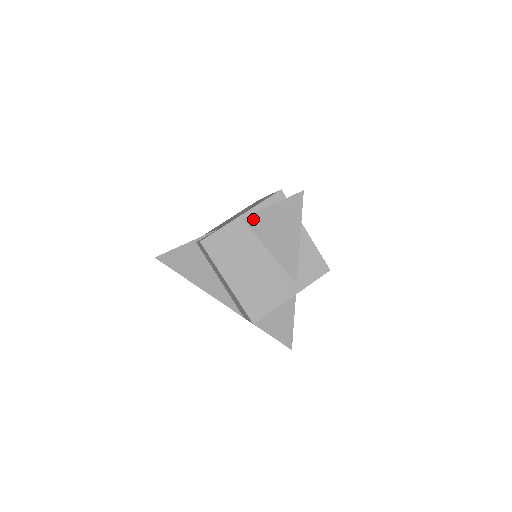
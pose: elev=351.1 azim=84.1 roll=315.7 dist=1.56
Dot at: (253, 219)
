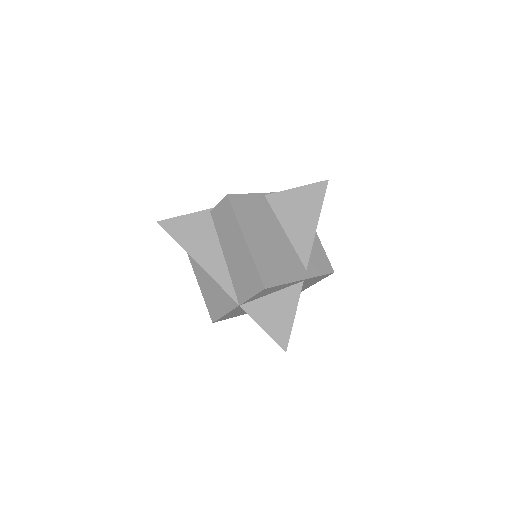
Dot at: (276, 198)
